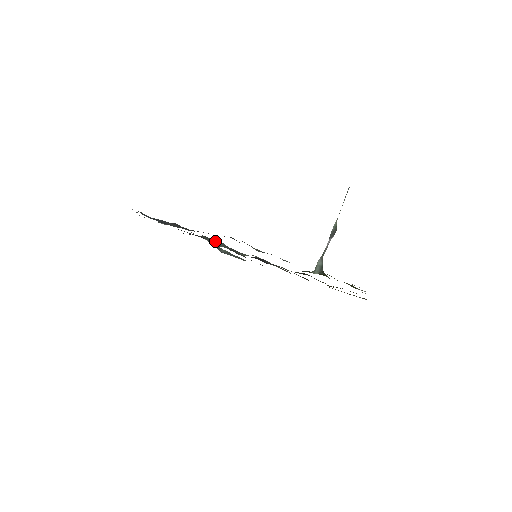
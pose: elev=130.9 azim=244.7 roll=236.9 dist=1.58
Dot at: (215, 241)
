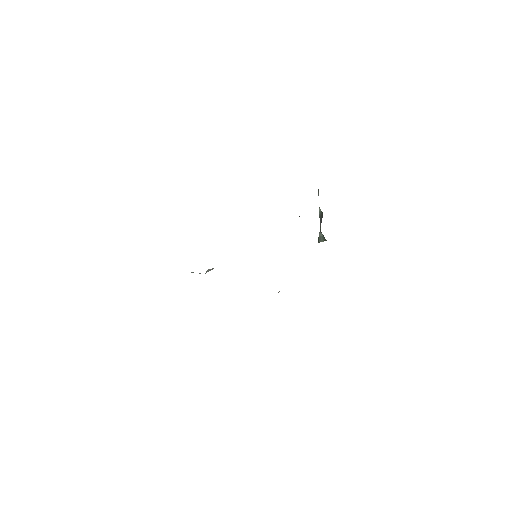
Dot at: occluded
